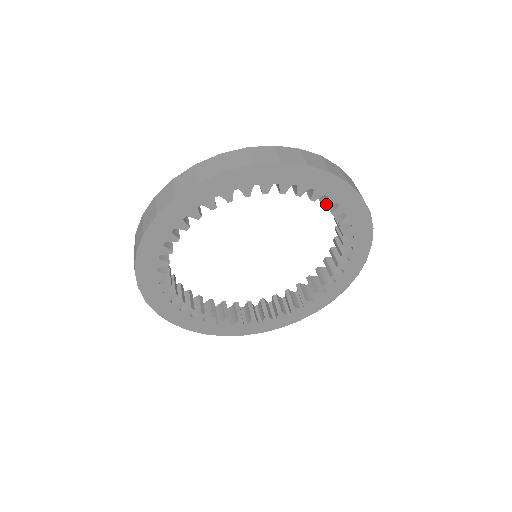
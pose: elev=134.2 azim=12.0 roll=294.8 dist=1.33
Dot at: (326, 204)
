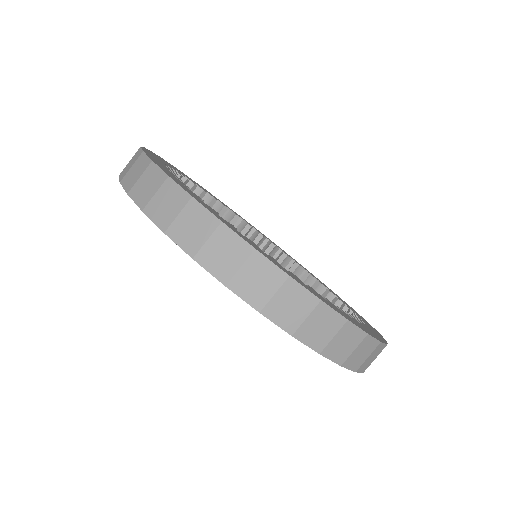
Dot at: occluded
